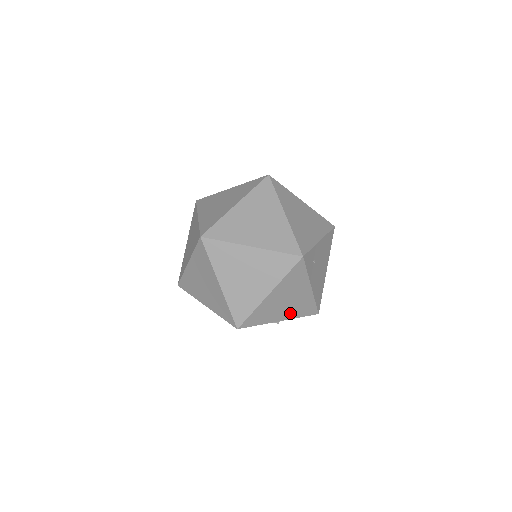
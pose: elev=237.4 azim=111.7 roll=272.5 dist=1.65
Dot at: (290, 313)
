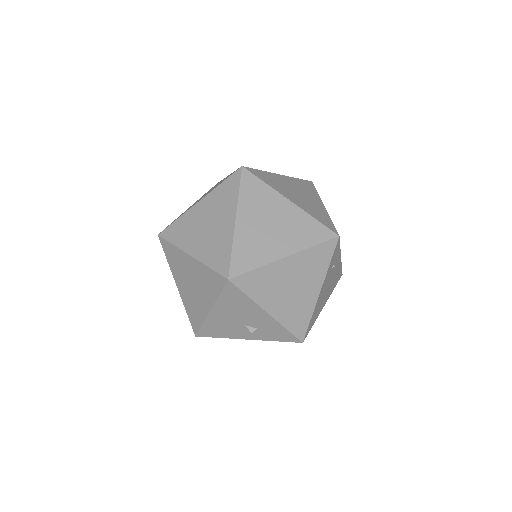
Dot at: (283, 311)
